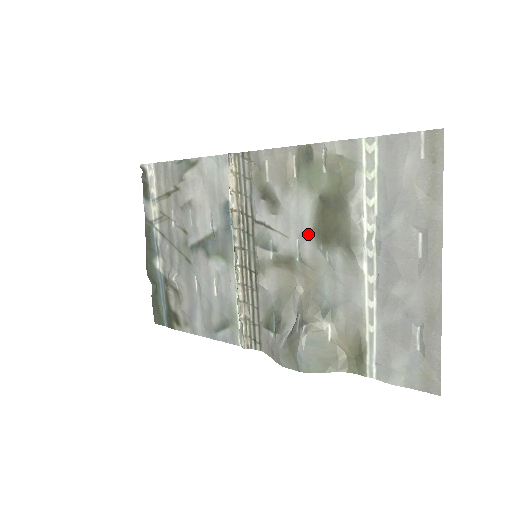
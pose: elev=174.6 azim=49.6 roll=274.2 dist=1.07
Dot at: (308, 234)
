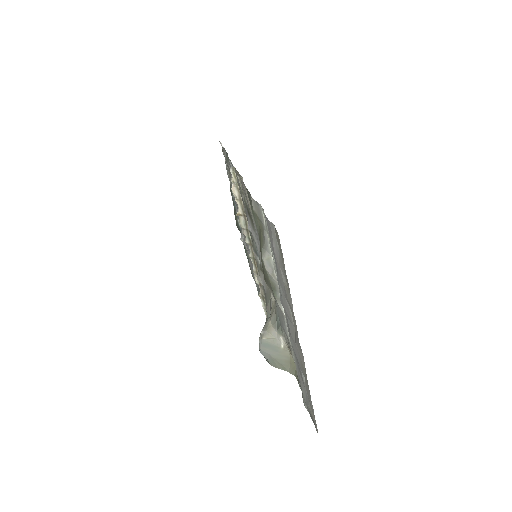
Dot at: occluded
